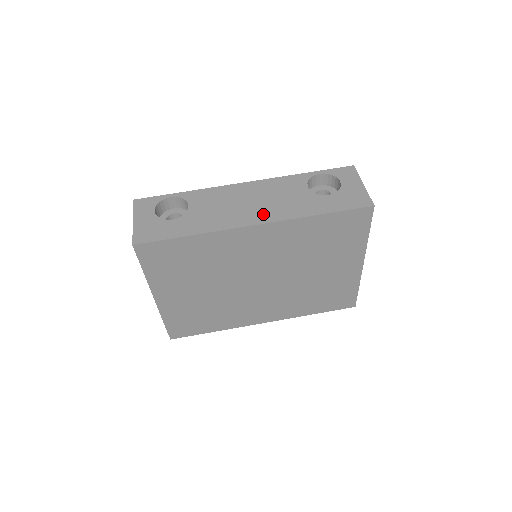
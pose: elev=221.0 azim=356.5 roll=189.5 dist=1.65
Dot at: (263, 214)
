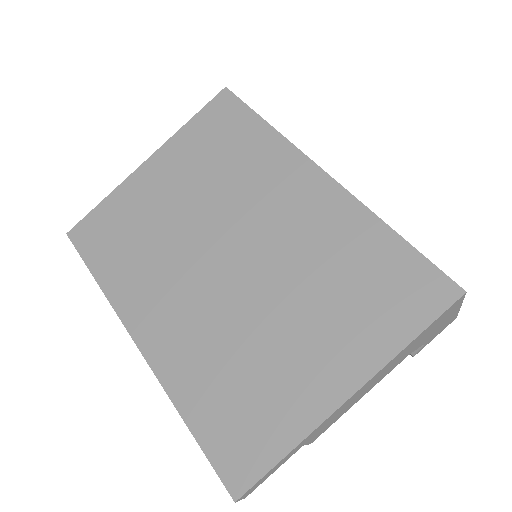
Dot at: occluded
